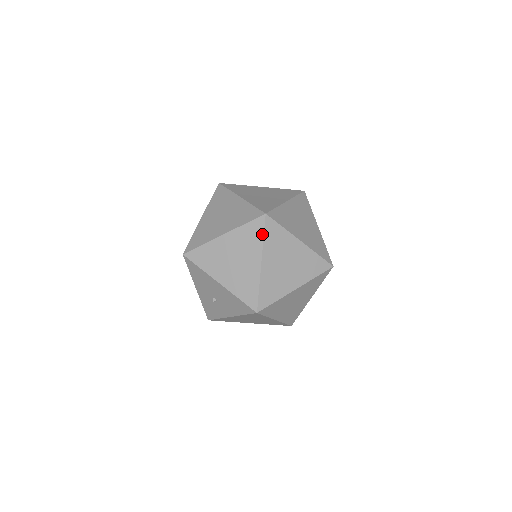
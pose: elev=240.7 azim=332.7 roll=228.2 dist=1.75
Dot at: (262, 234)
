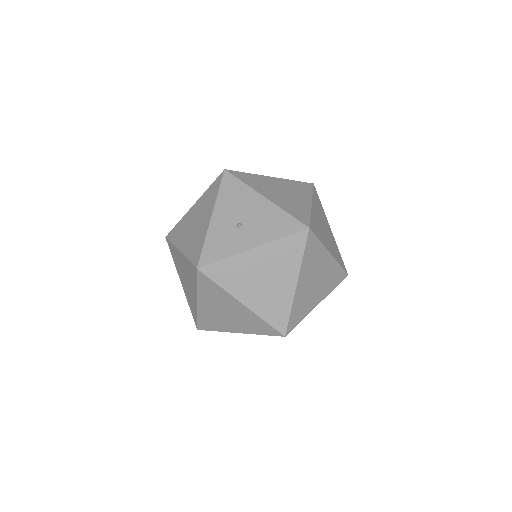
Dot at: (311, 190)
